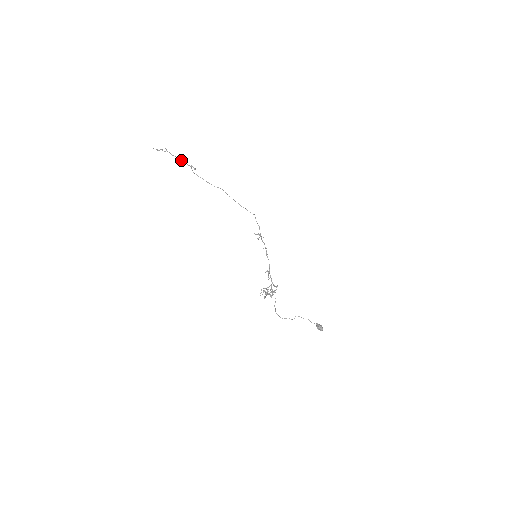
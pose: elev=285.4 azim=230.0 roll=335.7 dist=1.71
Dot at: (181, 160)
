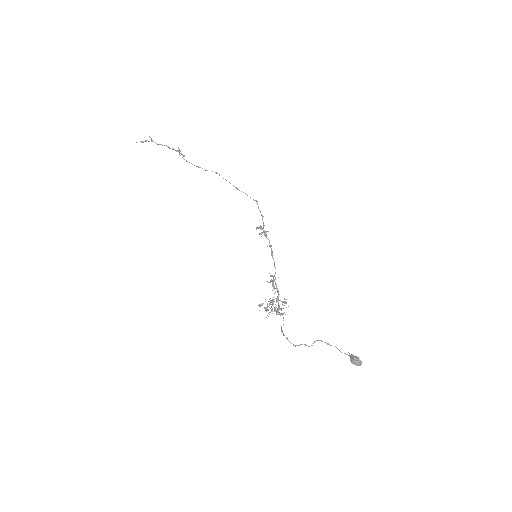
Dot at: (168, 146)
